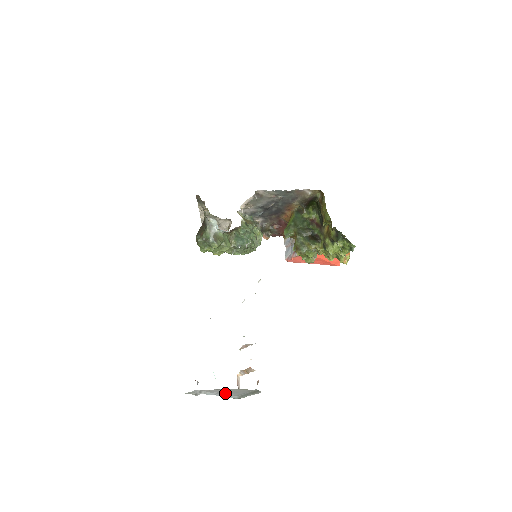
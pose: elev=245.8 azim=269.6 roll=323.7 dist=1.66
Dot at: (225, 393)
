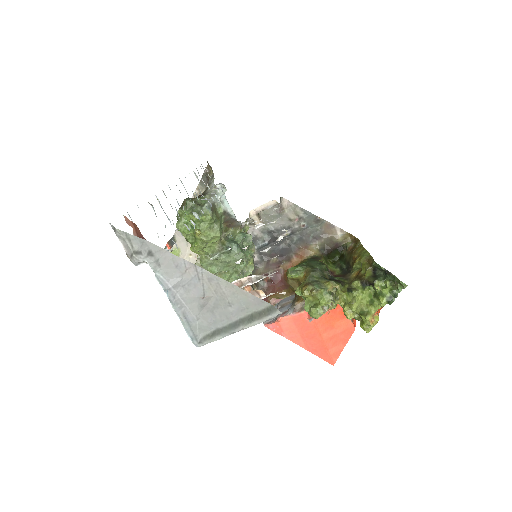
Dot at: (190, 298)
